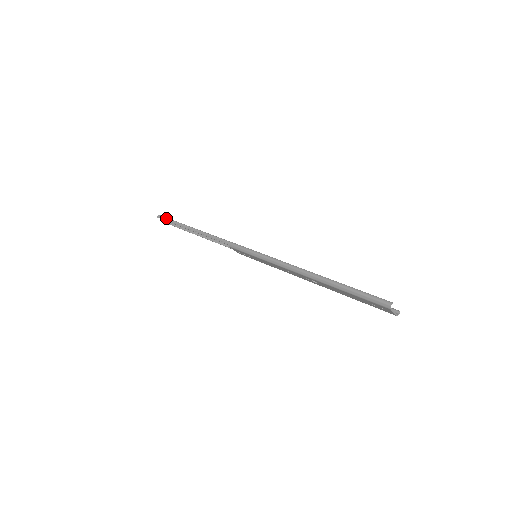
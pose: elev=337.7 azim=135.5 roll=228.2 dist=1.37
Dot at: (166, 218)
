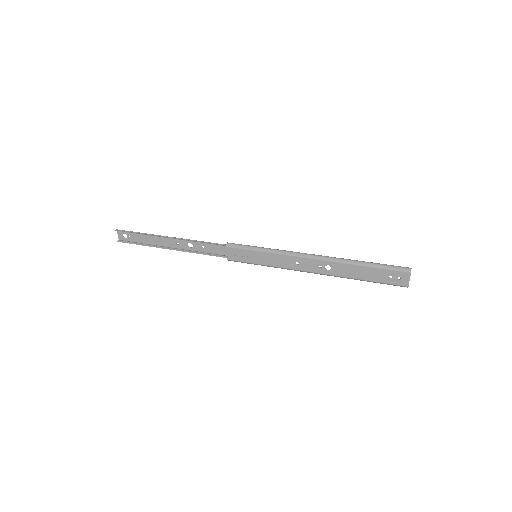
Dot at: (130, 231)
